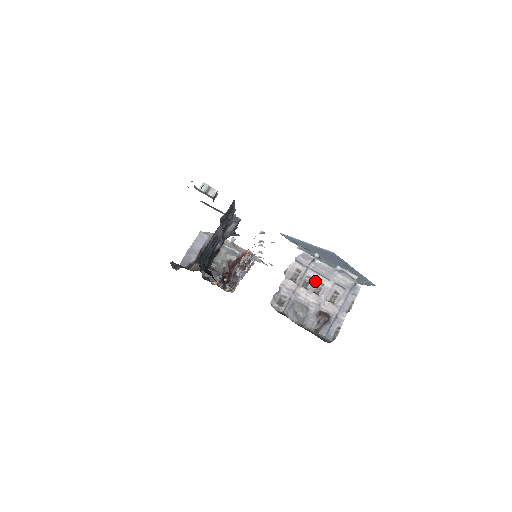
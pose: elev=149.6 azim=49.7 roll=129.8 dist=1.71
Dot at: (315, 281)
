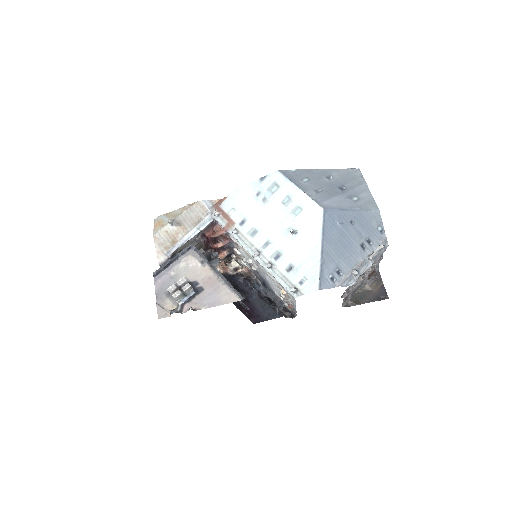
Dot at: (360, 277)
